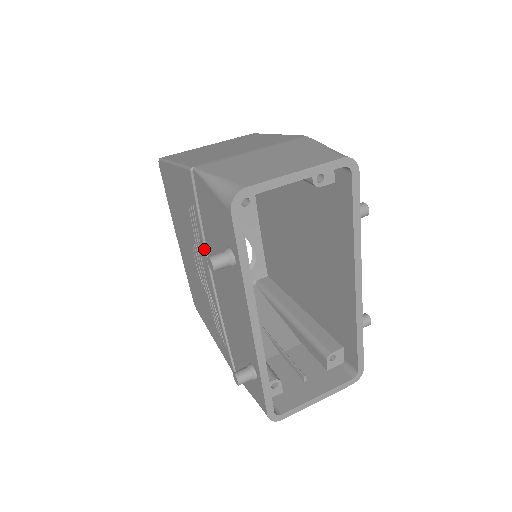
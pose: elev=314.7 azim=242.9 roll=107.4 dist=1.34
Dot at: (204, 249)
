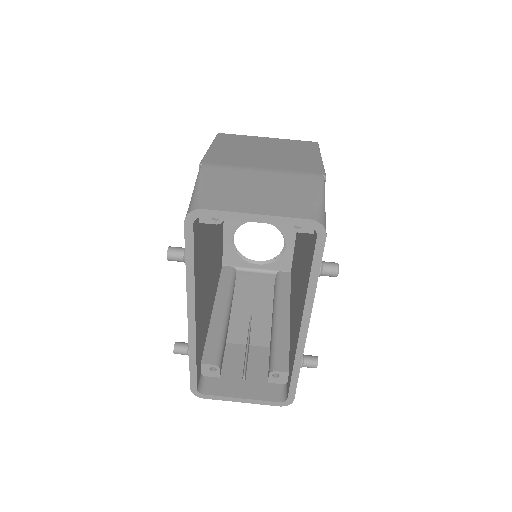
Dot at: occluded
